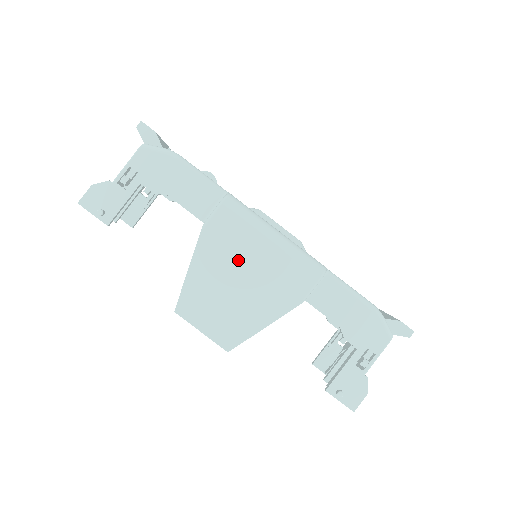
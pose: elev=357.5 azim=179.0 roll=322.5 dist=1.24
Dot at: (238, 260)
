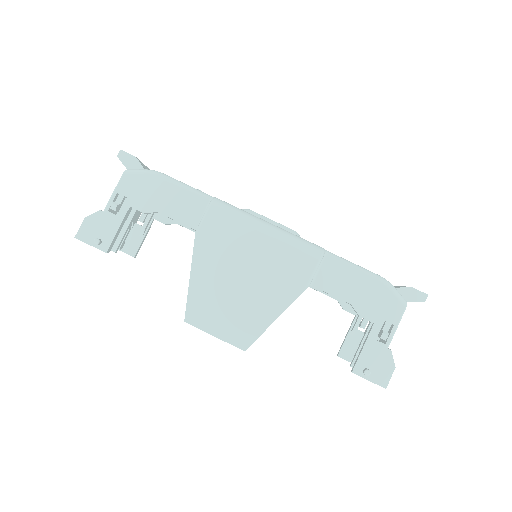
Dot at: (236, 258)
